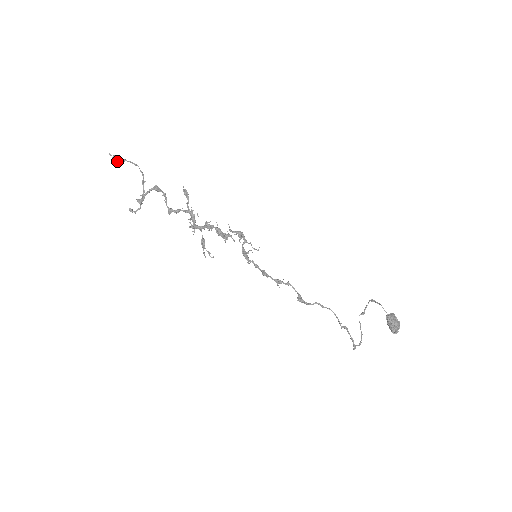
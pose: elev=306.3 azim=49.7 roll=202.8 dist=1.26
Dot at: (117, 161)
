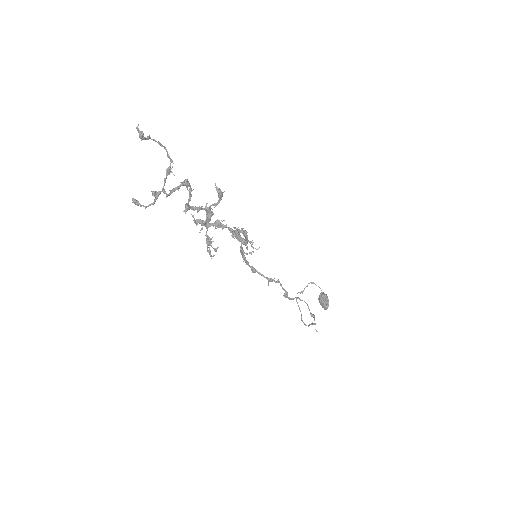
Dot at: (143, 139)
